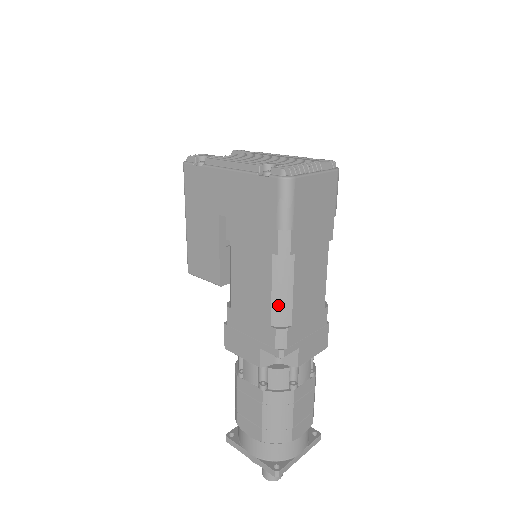
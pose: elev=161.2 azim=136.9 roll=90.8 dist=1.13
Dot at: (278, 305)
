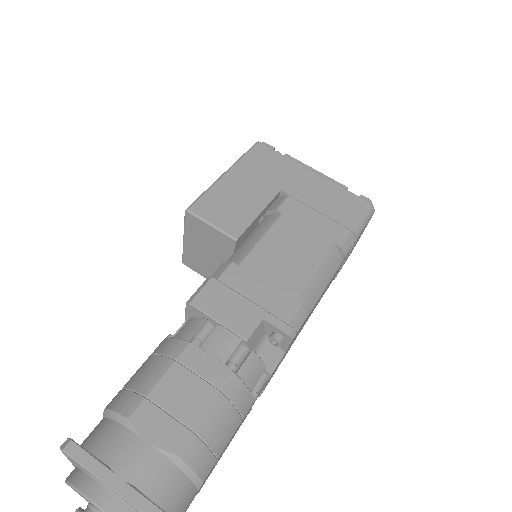
Dot at: (312, 287)
